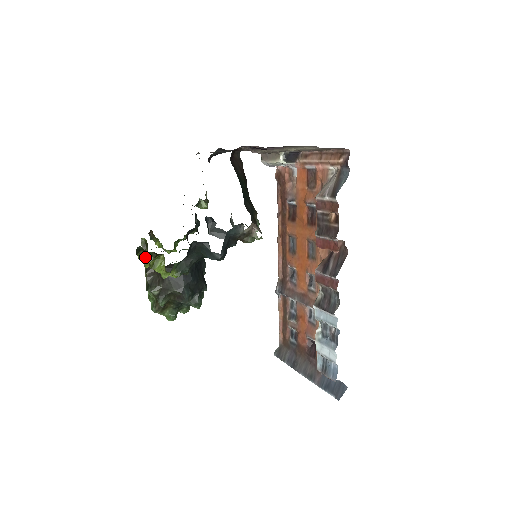
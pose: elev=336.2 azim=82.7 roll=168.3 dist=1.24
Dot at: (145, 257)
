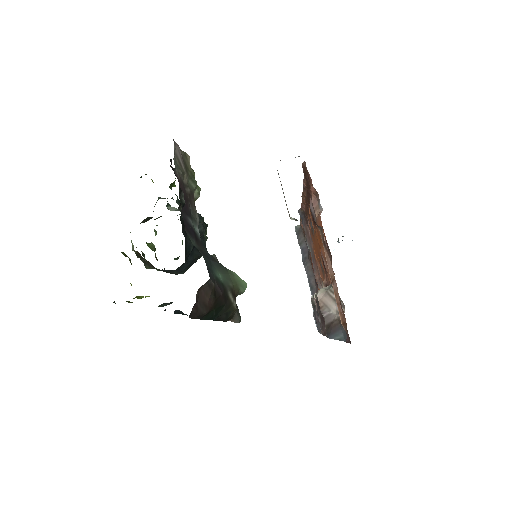
Dot at: occluded
